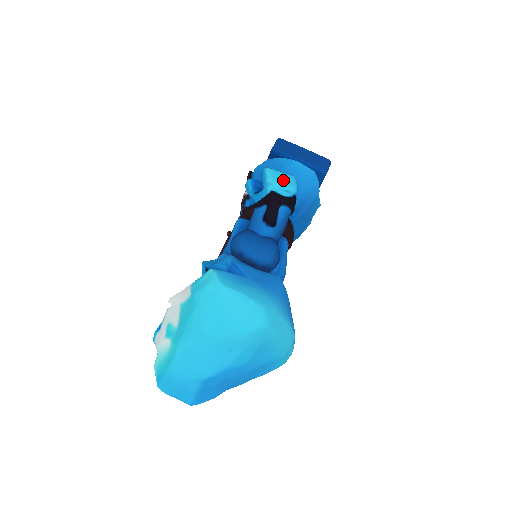
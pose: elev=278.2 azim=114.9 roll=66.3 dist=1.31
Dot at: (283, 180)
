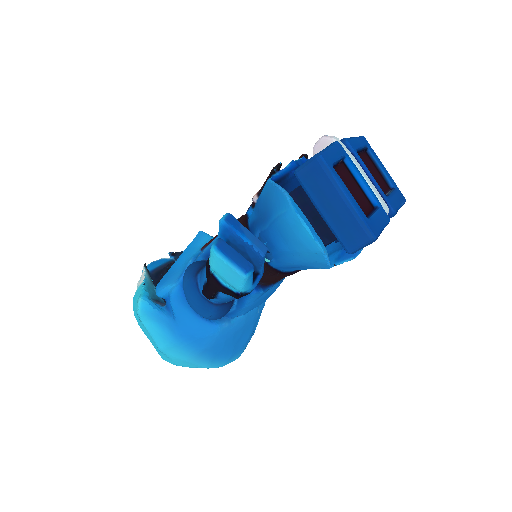
Dot at: (226, 274)
